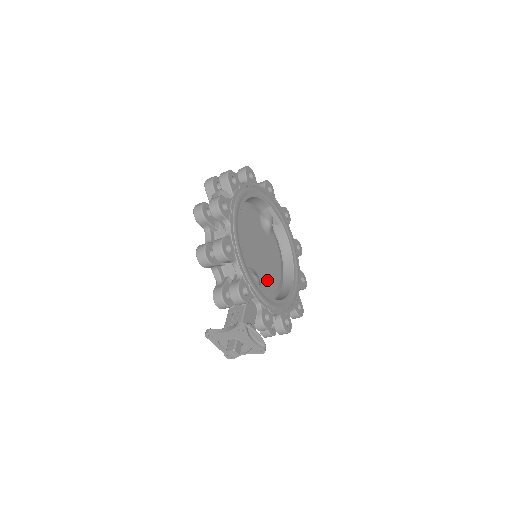
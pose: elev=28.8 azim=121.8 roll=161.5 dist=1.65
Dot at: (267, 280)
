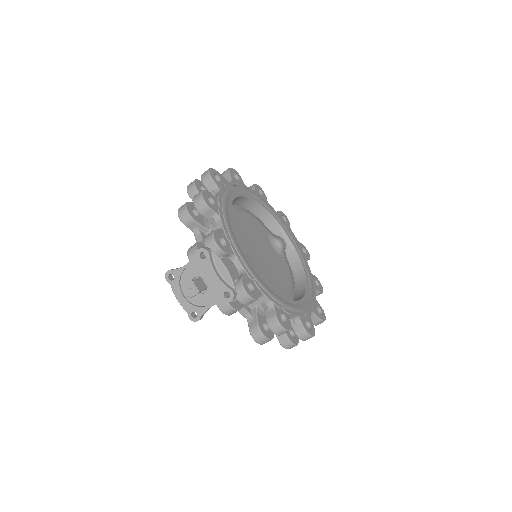
Dot at: (266, 279)
